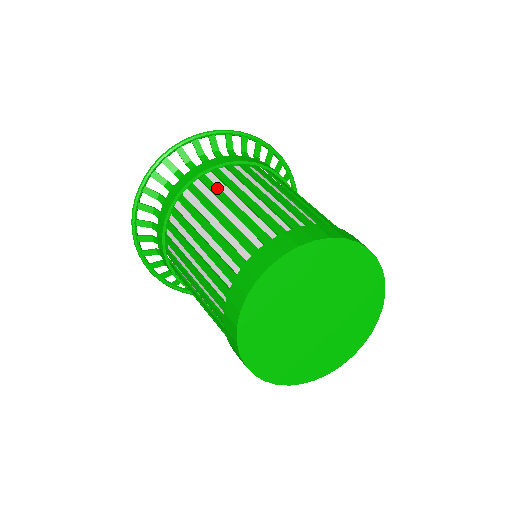
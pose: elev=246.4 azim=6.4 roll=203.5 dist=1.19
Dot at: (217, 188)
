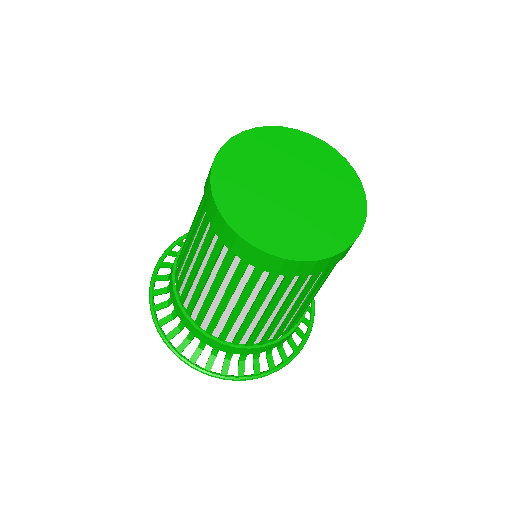
Dot at: occluded
